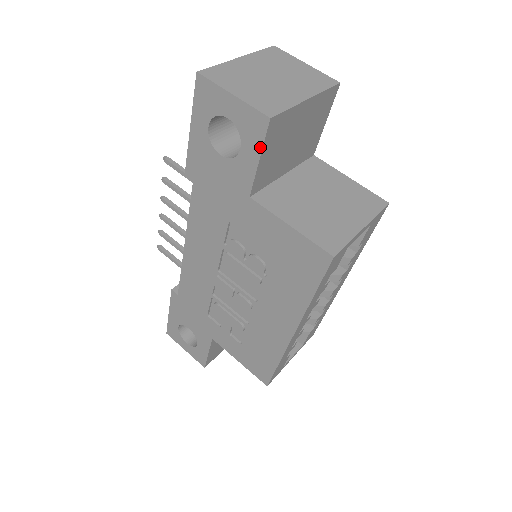
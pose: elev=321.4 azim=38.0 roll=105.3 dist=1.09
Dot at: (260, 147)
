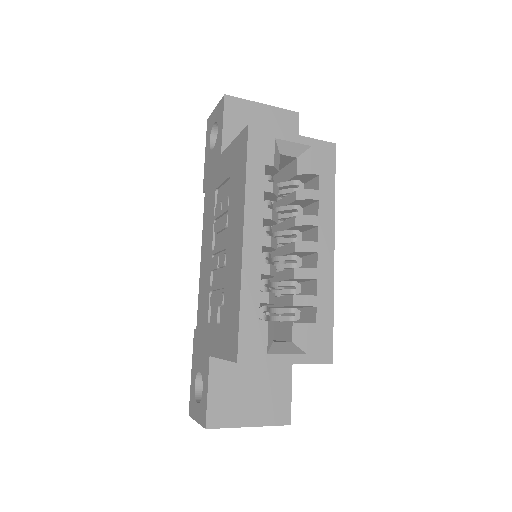
Dot at: (223, 116)
